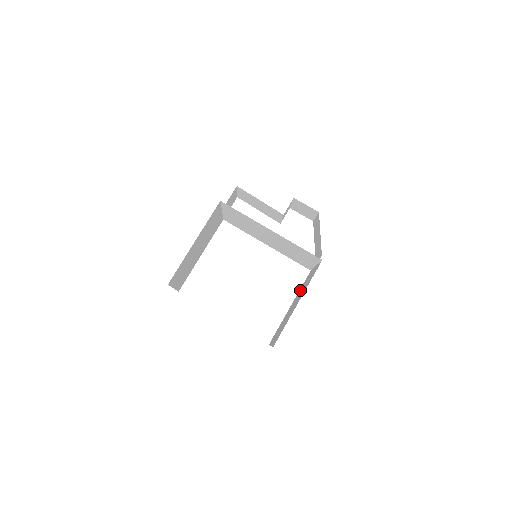
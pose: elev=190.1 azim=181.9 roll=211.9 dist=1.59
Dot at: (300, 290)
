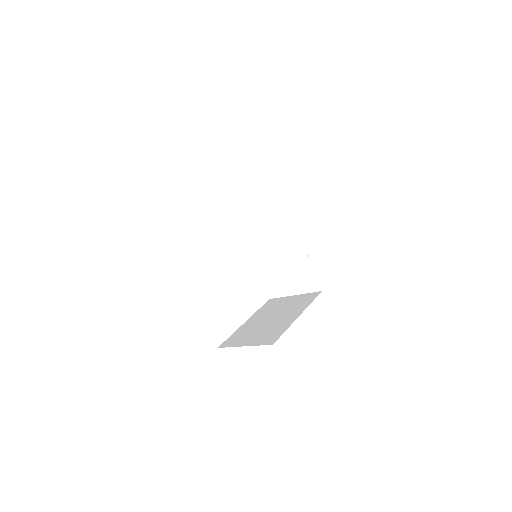
Dot at: (266, 310)
